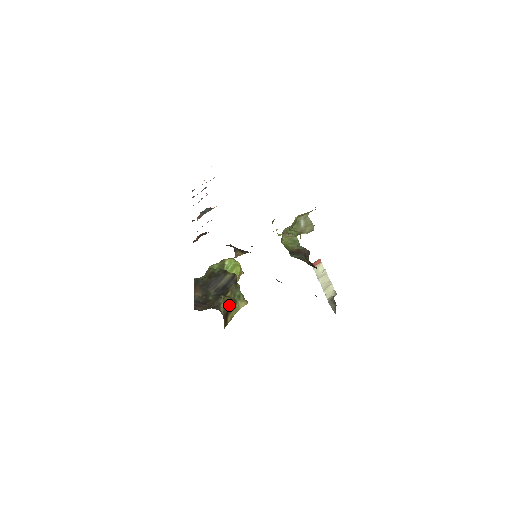
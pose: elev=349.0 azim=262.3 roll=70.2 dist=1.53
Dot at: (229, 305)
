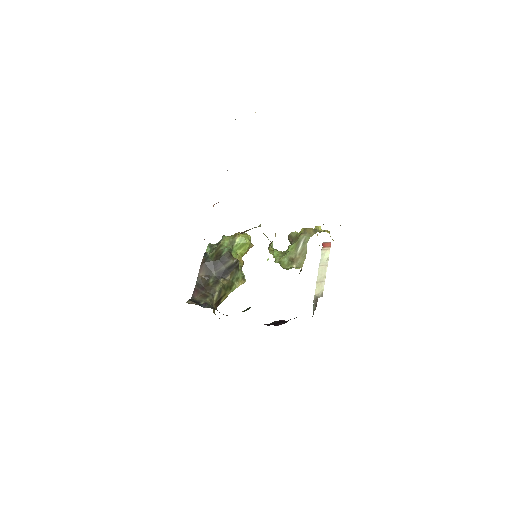
Dot at: (224, 290)
